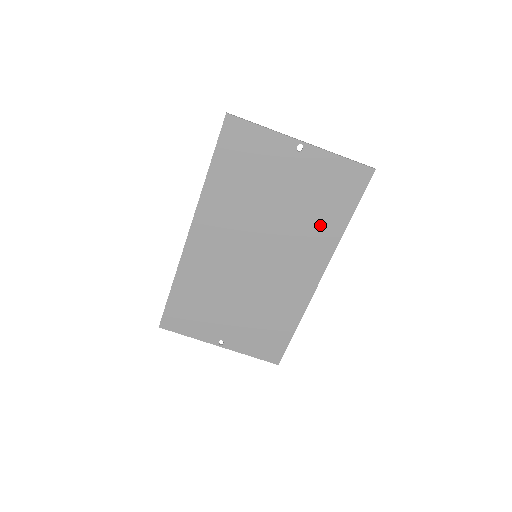
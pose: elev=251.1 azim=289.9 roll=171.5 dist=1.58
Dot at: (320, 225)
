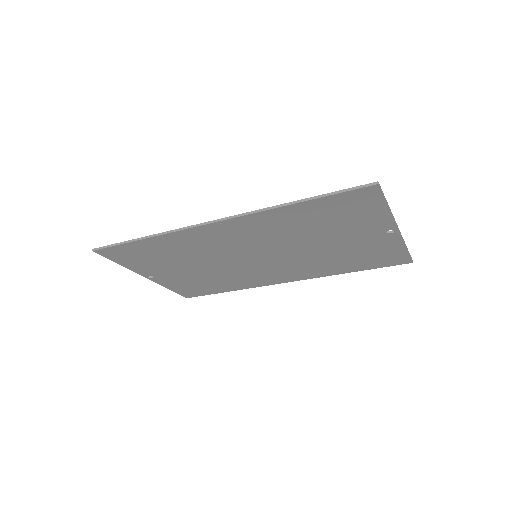
Dot at: (332, 265)
